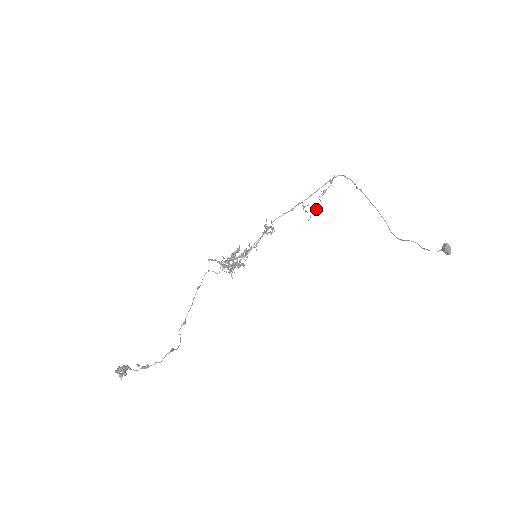
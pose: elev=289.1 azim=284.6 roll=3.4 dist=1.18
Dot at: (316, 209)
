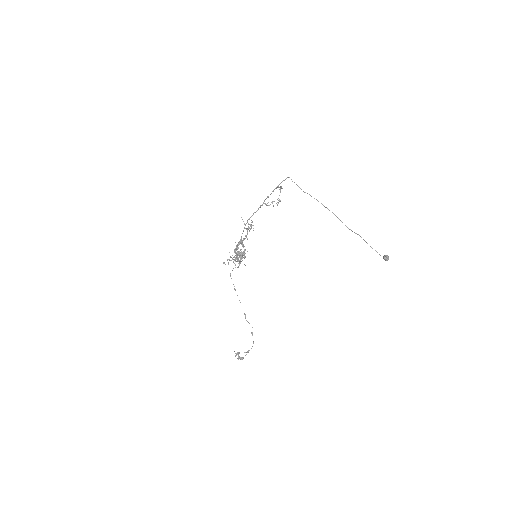
Dot at: occluded
